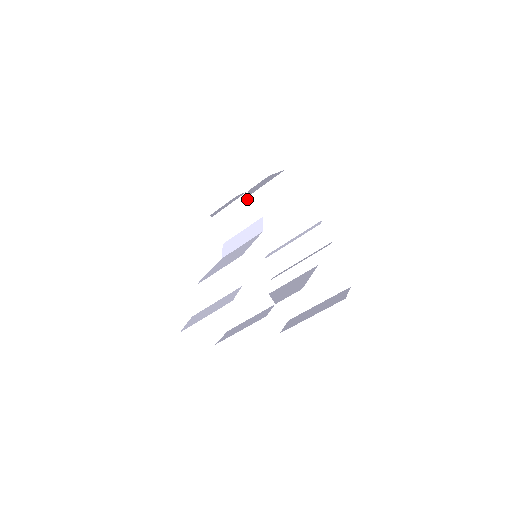
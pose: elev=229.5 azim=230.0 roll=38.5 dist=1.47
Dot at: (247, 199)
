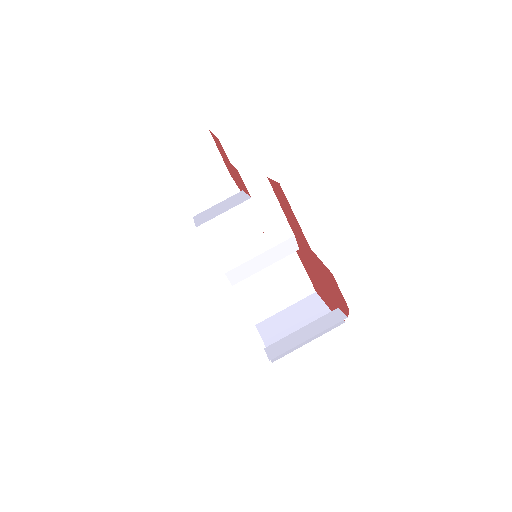
Dot at: occluded
